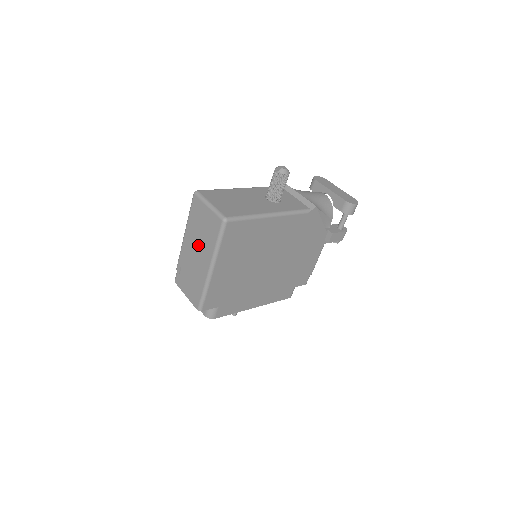
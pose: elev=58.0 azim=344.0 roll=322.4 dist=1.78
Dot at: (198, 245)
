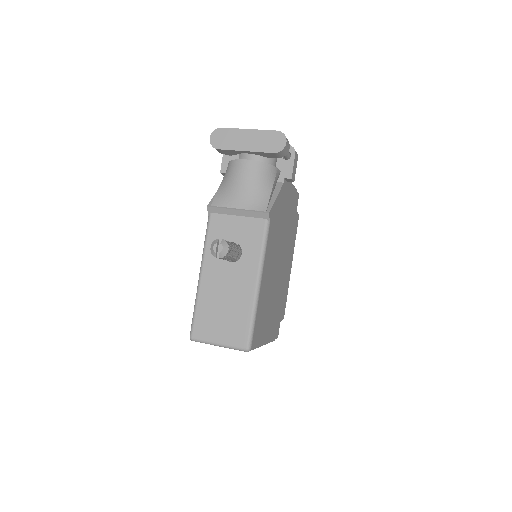
Dot at: occluded
